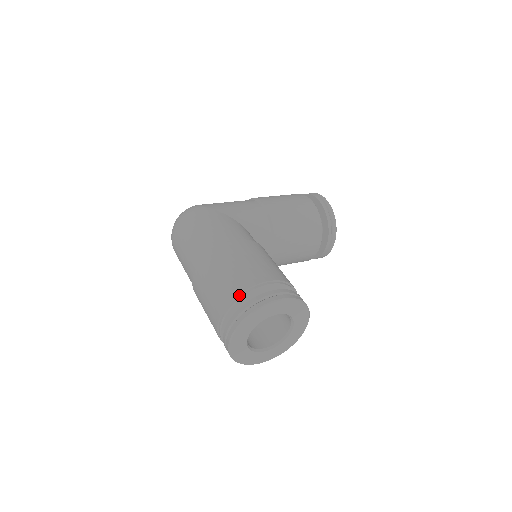
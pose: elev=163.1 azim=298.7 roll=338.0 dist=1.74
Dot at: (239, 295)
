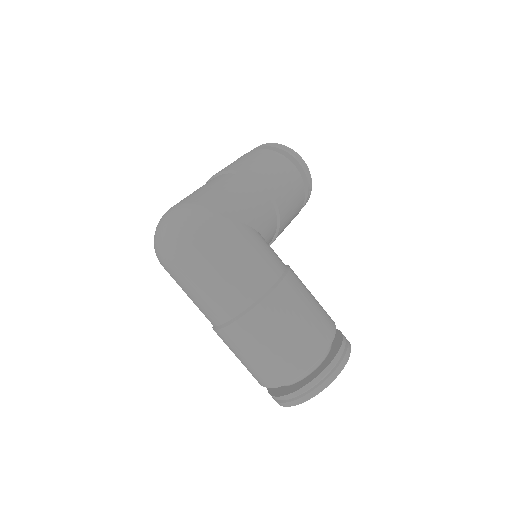
Dot at: (312, 362)
